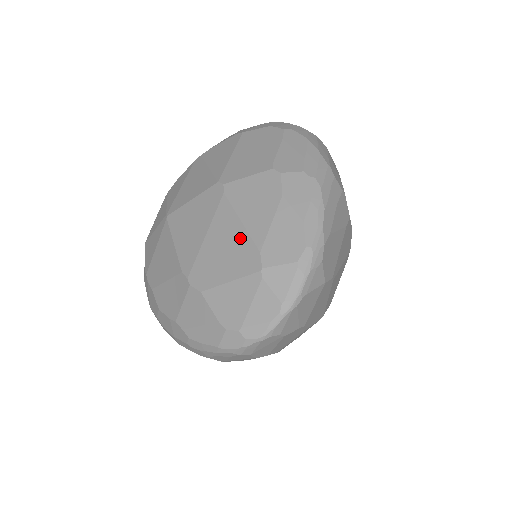
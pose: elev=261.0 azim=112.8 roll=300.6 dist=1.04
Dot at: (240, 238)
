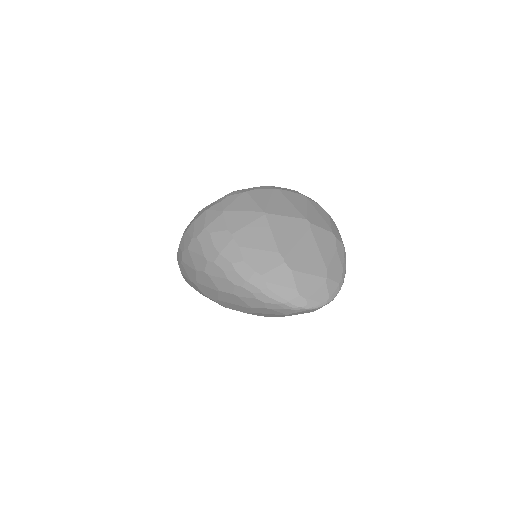
Dot at: (317, 256)
